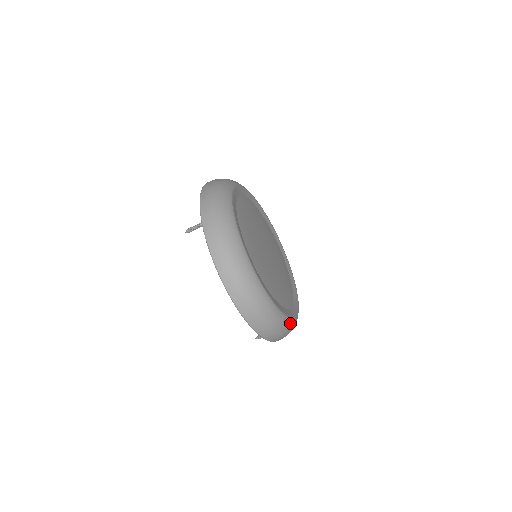
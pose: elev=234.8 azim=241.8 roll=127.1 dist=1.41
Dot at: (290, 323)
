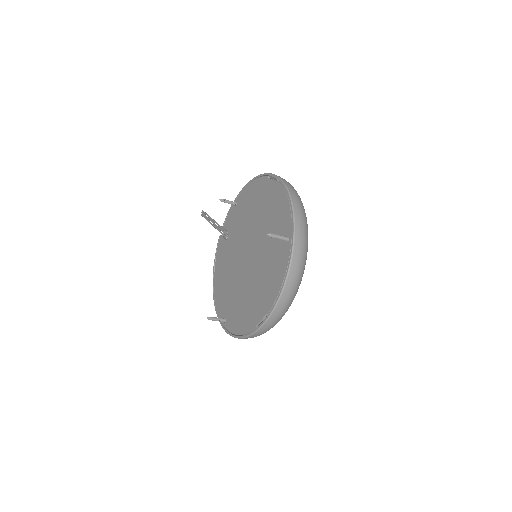
Dot at: occluded
